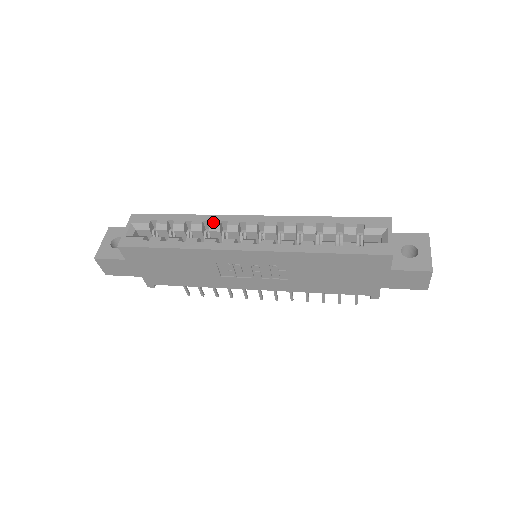
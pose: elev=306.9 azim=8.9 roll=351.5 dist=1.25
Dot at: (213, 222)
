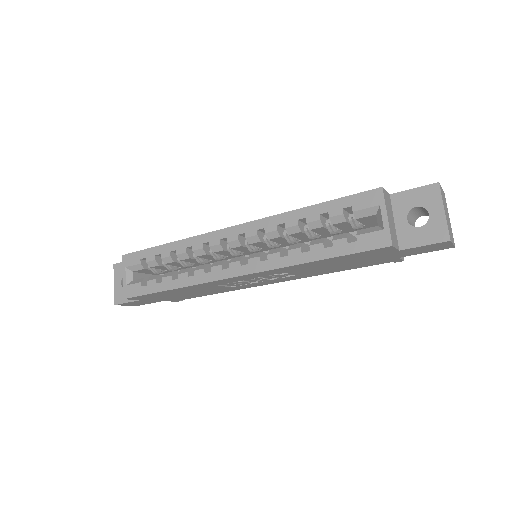
Dot at: (195, 247)
